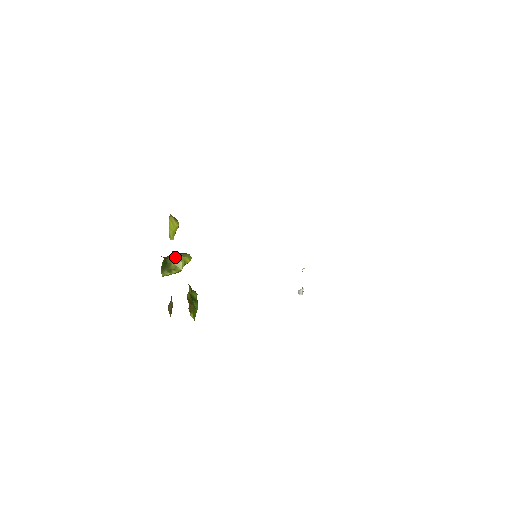
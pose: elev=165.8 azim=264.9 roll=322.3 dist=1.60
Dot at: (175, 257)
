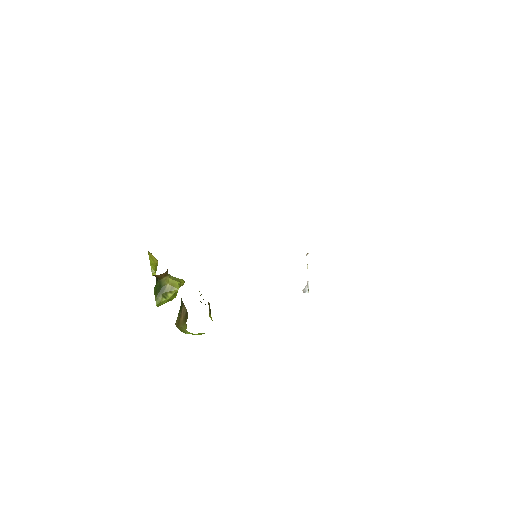
Dot at: (169, 277)
